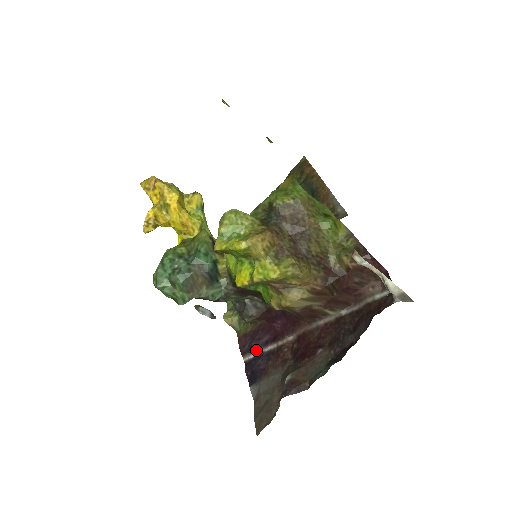
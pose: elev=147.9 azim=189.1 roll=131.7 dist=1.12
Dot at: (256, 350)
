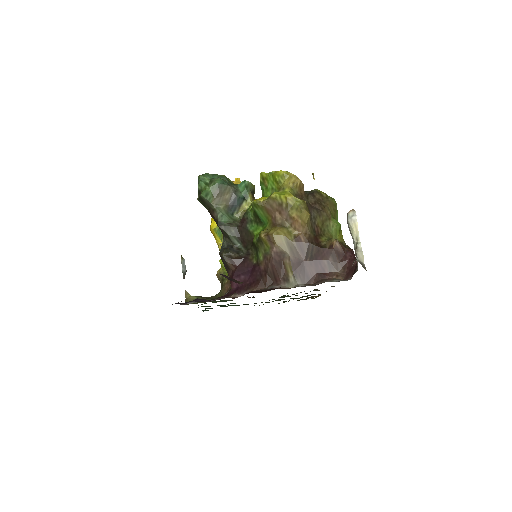
Dot at: occluded
